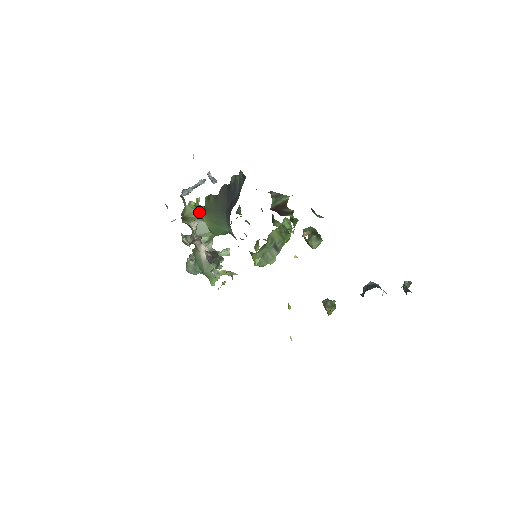
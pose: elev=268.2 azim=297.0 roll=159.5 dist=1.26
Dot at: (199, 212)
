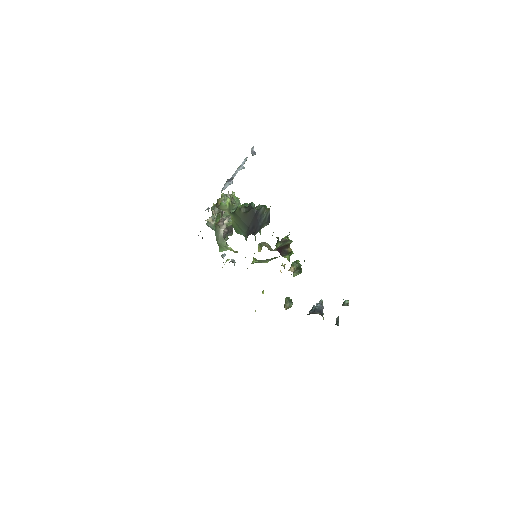
Dot at: (230, 212)
